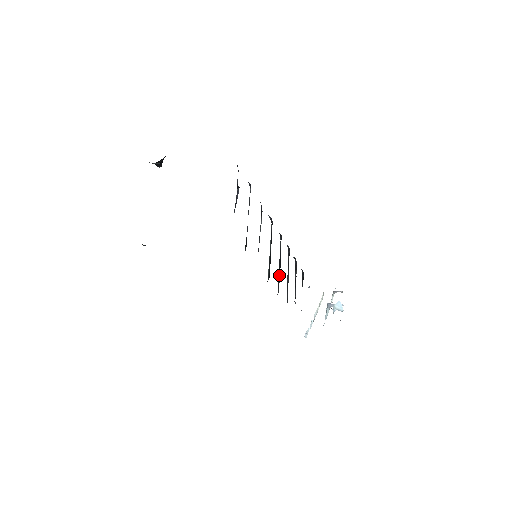
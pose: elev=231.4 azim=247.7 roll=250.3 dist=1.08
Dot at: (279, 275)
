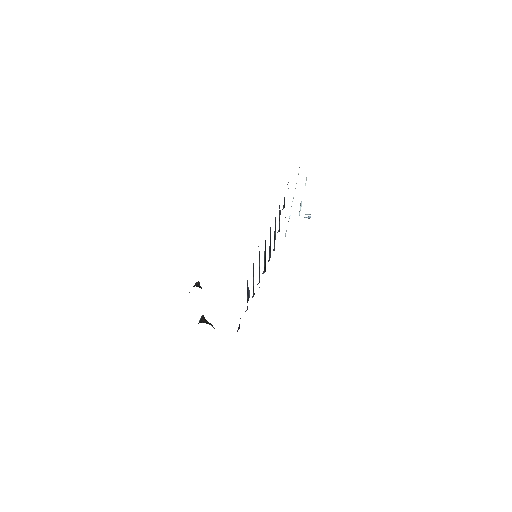
Dot at: (270, 251)
